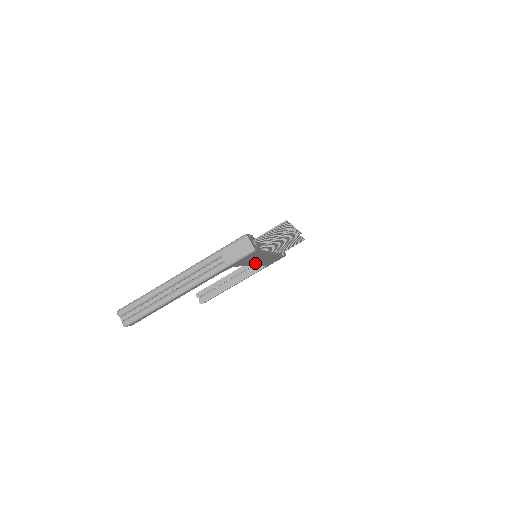
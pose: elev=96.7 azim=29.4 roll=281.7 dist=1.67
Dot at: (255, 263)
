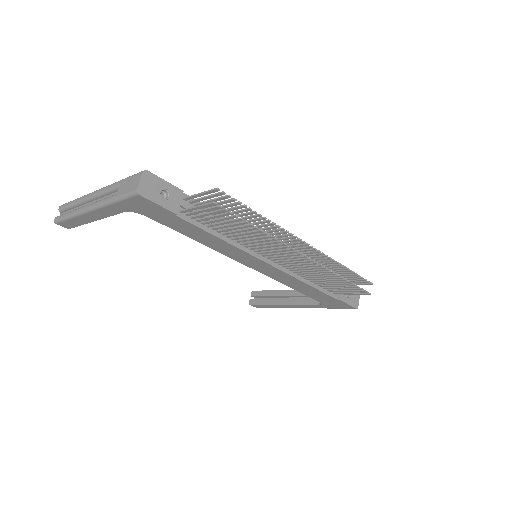
Dot at: (237, 258)
